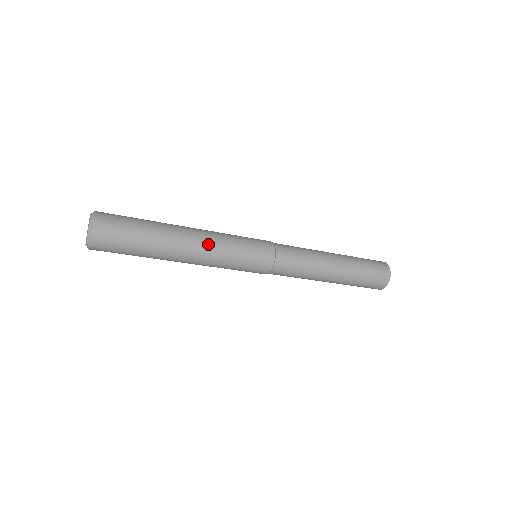
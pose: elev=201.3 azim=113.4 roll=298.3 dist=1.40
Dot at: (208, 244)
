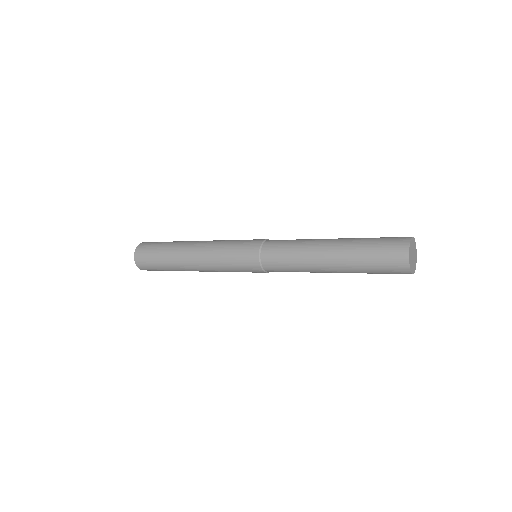
Dot at: (206, 268)
